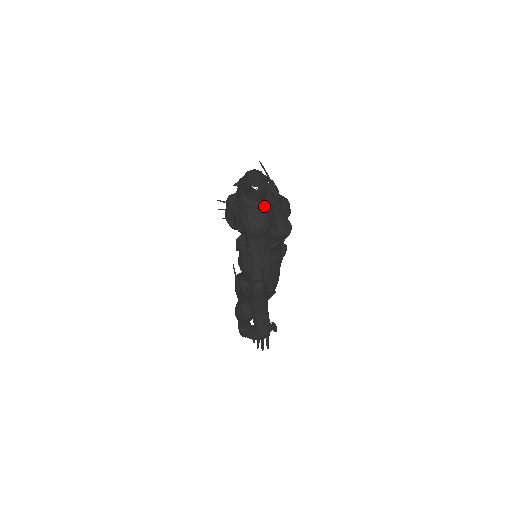
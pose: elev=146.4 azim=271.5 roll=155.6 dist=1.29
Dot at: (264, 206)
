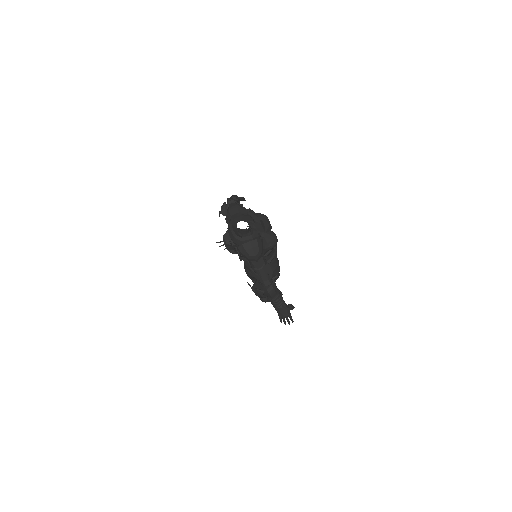
Dot at: (253, 236)
